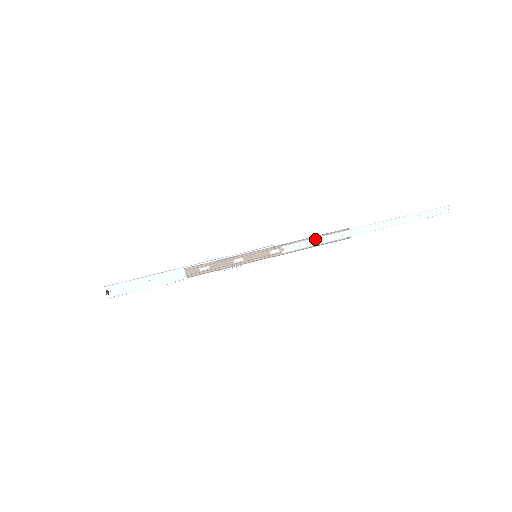
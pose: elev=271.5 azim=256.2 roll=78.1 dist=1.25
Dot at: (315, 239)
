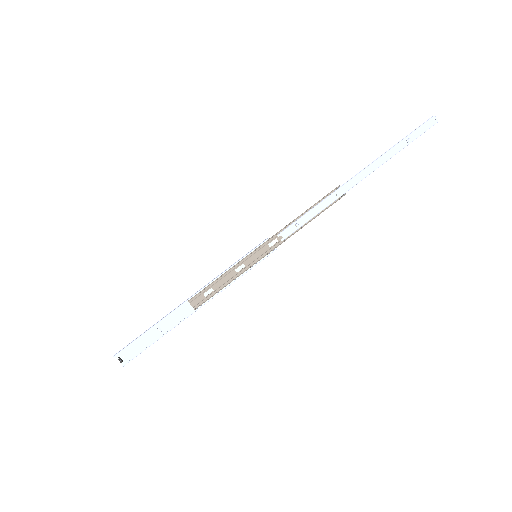
Dot at: (309, 212)
